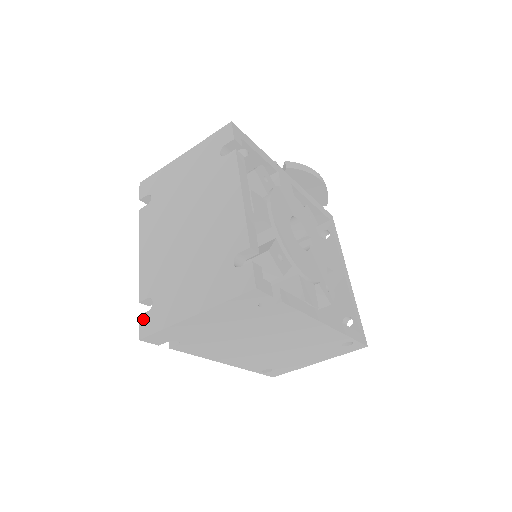
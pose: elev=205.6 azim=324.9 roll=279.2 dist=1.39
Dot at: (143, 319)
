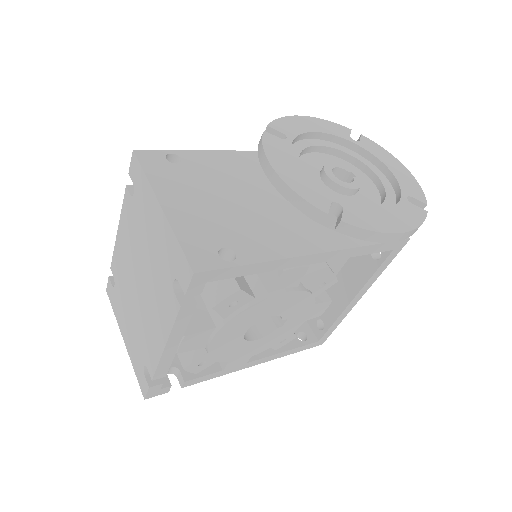
Dot at: (109, 284)
